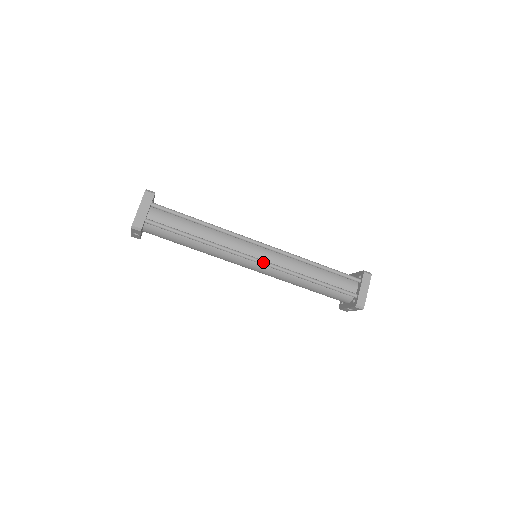
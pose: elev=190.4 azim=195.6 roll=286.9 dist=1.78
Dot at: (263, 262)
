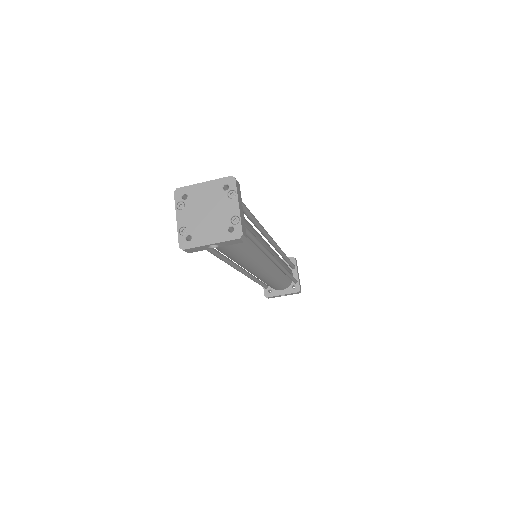
Dot at: (279, 262)
